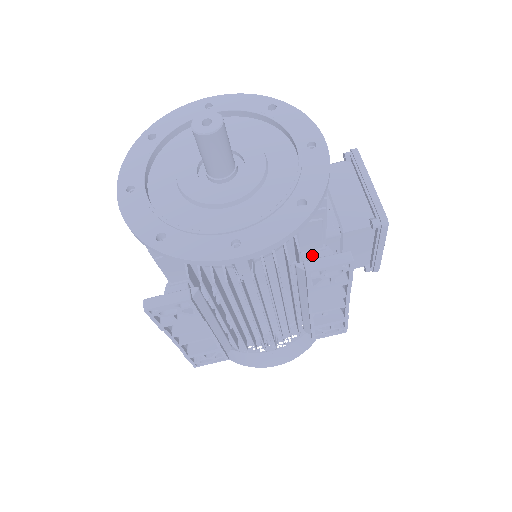
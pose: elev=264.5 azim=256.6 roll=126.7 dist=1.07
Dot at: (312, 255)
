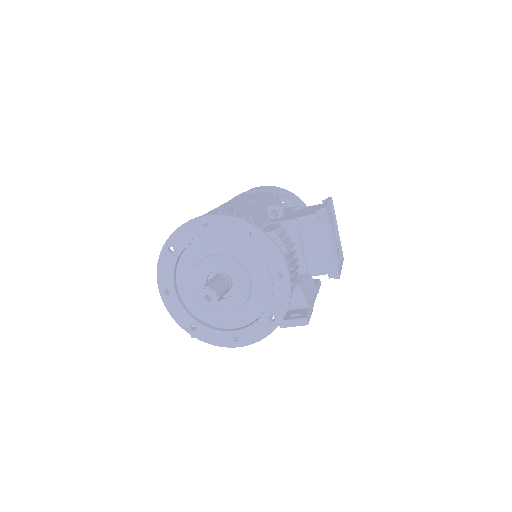
Dot at: occluded
